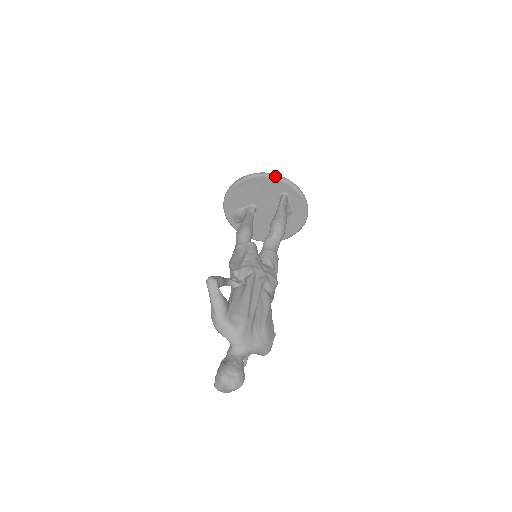
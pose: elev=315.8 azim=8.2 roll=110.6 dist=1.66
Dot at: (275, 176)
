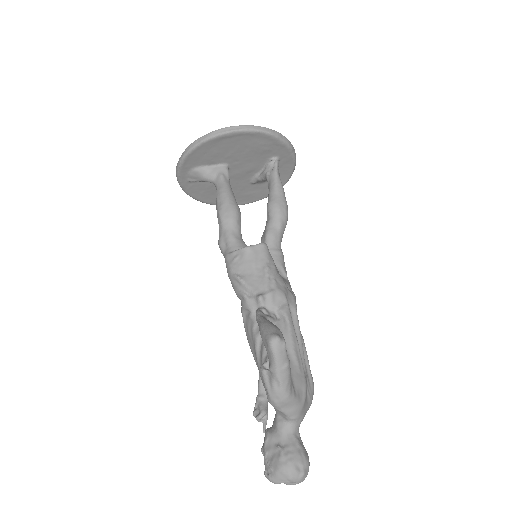
Dot at: (278, 135)
